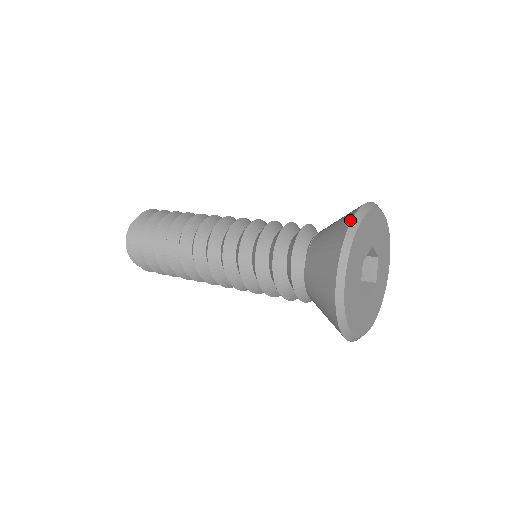
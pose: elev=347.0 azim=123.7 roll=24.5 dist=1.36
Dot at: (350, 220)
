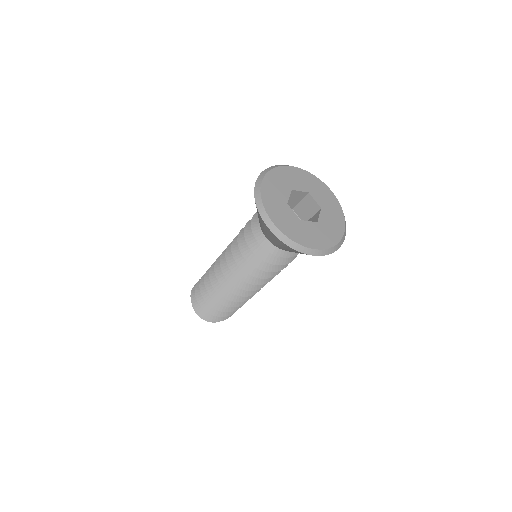
Dot at: (254, 188)
